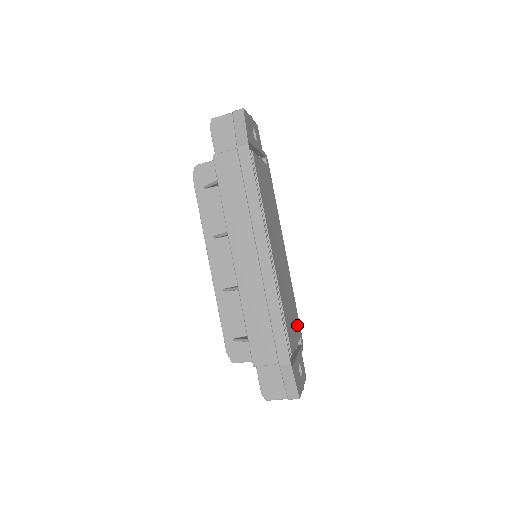
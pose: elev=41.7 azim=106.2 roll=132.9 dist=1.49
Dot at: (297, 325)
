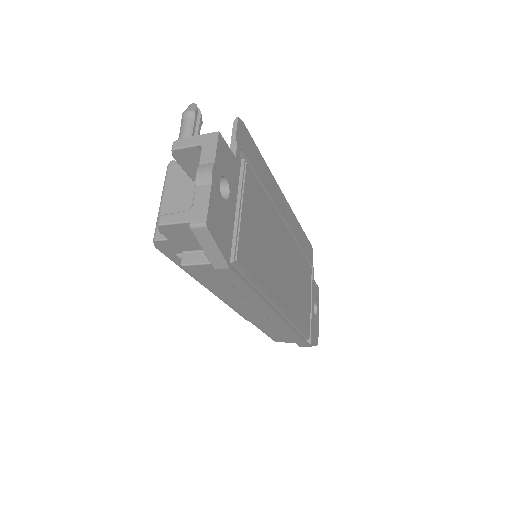
Dot at: (308, 269)
